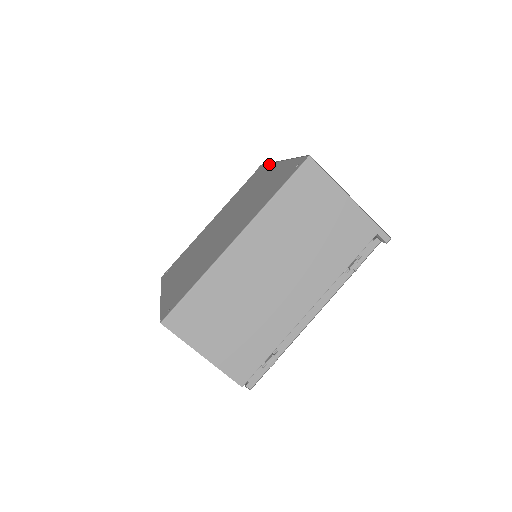
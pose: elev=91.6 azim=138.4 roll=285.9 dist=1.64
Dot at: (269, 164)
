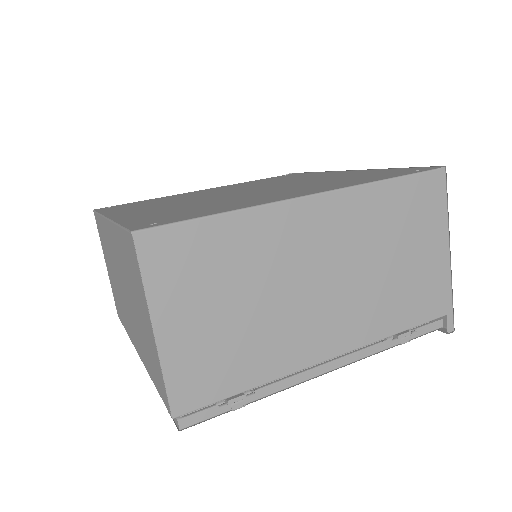
Dot at: (318, 172)
